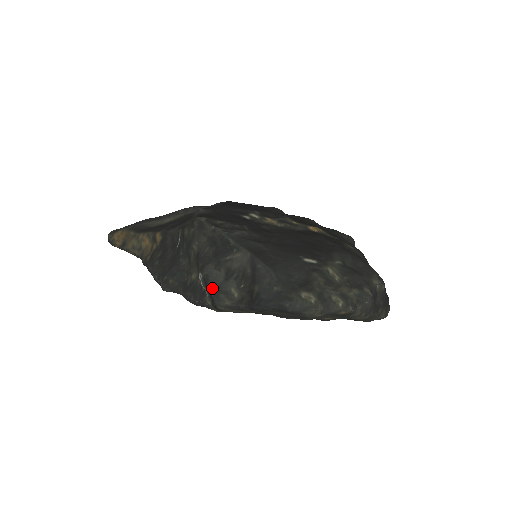
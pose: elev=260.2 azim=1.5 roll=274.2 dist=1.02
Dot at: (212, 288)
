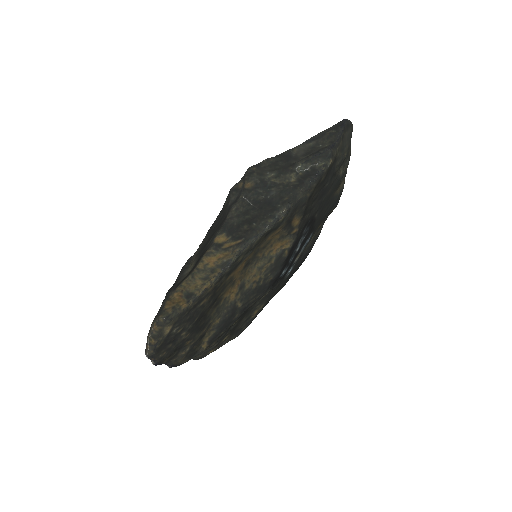
Dot at: (315, 153)
